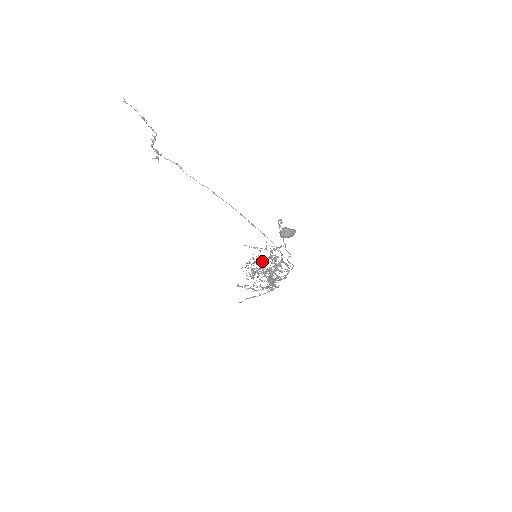
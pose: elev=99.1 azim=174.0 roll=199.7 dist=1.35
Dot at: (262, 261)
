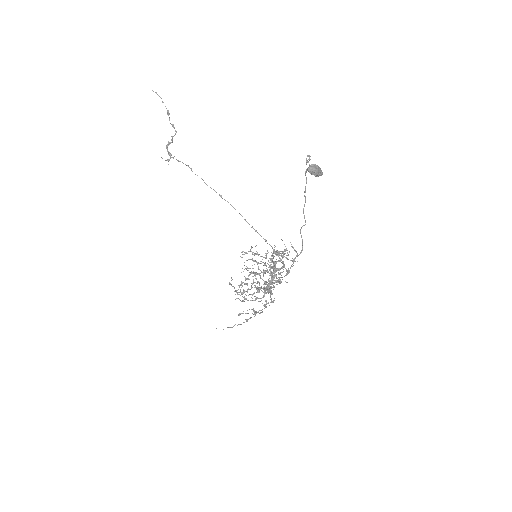
Dot at: occluded
